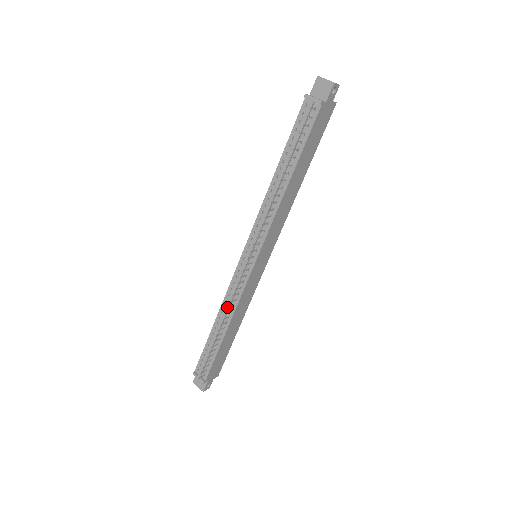
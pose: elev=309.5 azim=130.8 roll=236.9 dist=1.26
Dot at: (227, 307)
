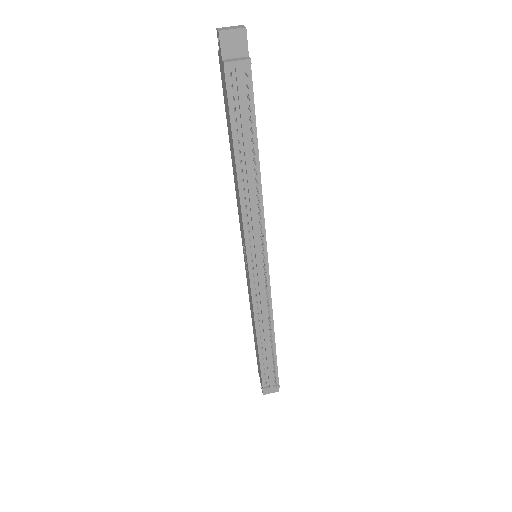
Dot at: occluded
